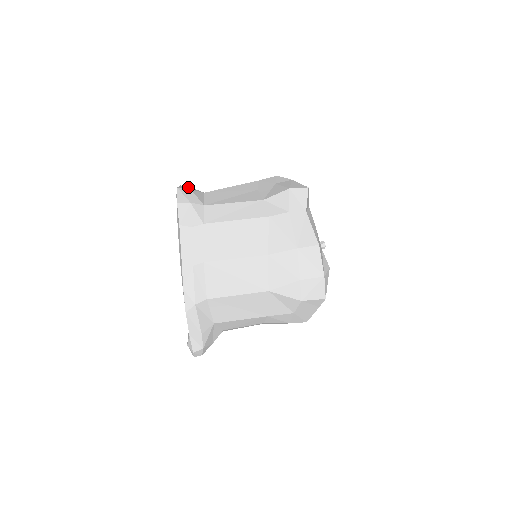
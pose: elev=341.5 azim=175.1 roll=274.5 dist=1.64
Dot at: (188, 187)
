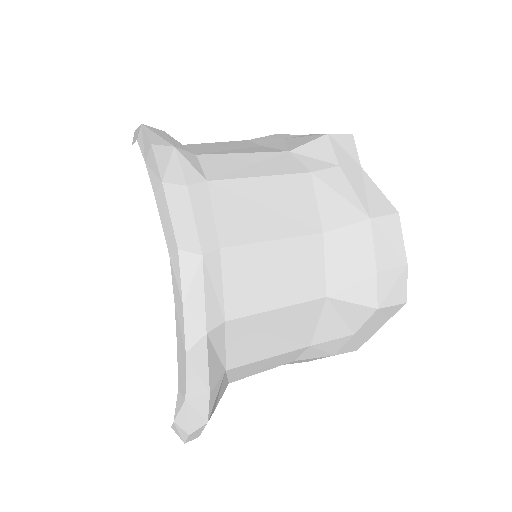
Dot at: occluded
